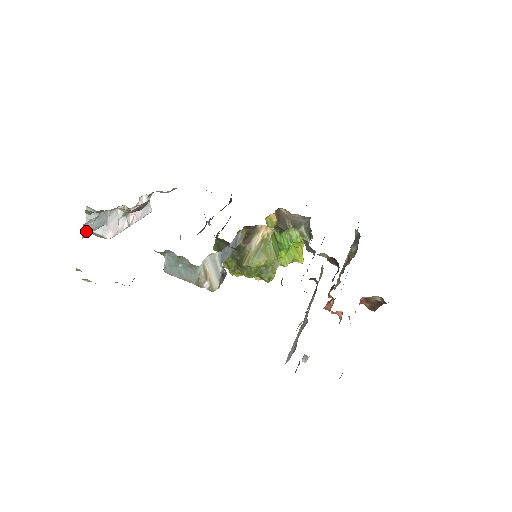
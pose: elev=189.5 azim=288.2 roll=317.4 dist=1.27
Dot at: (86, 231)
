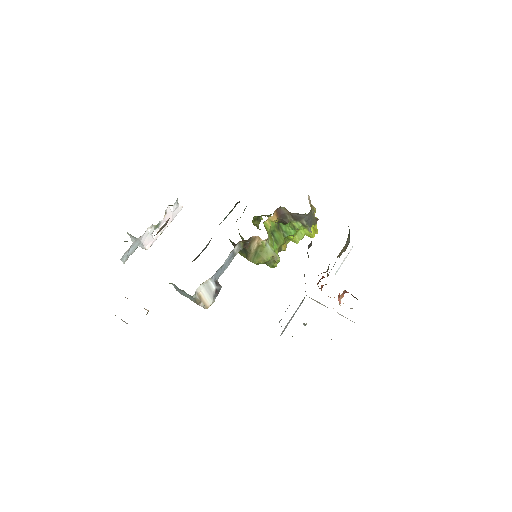
Dot at: (125, 259)
